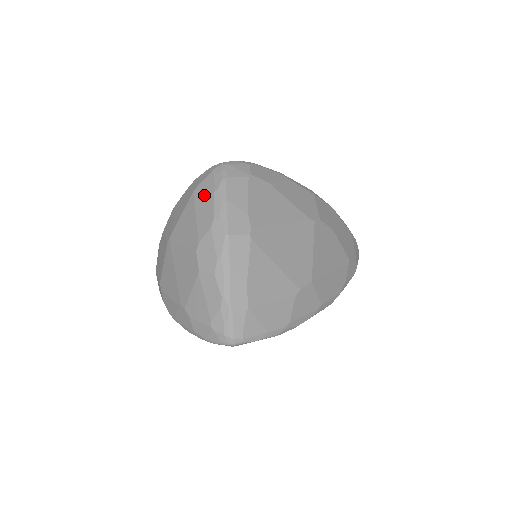
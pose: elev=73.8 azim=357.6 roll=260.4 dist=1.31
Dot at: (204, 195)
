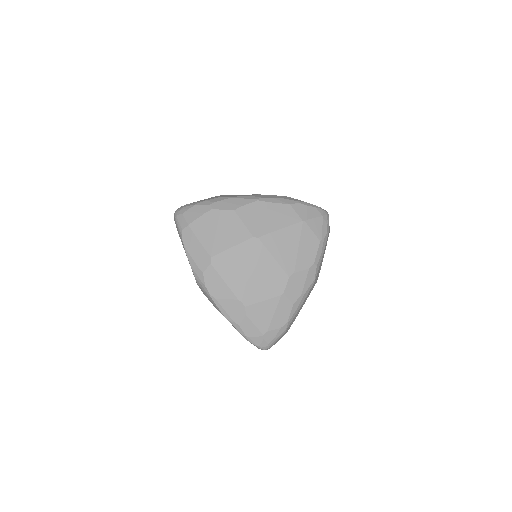
Dot at: (312, 235)
